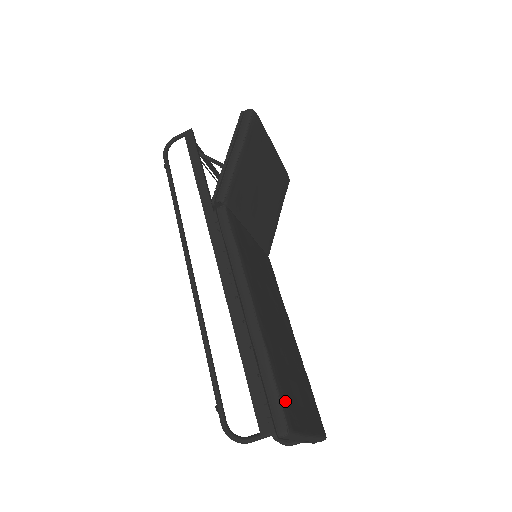
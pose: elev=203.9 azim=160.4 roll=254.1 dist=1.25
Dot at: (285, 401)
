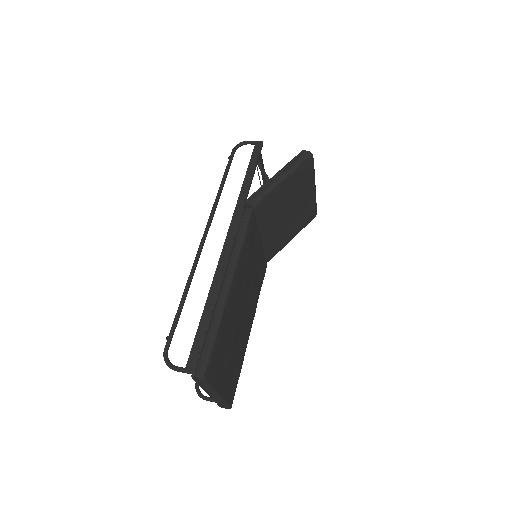
Dot at: (213, 358)
